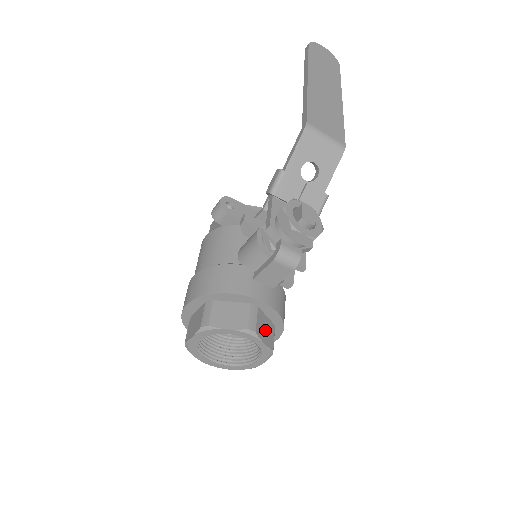
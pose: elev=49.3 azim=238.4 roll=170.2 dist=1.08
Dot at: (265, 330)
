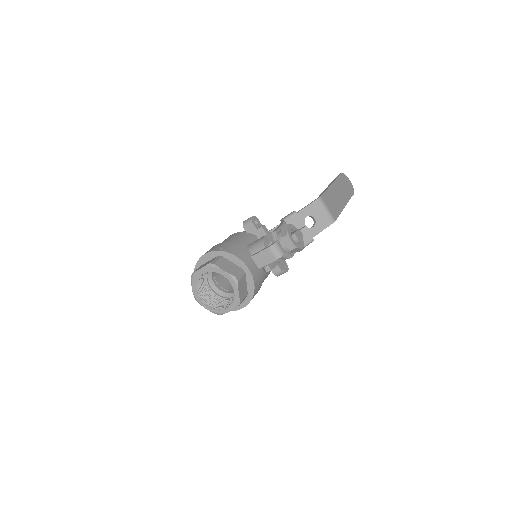
Dot at: (242, 288)
